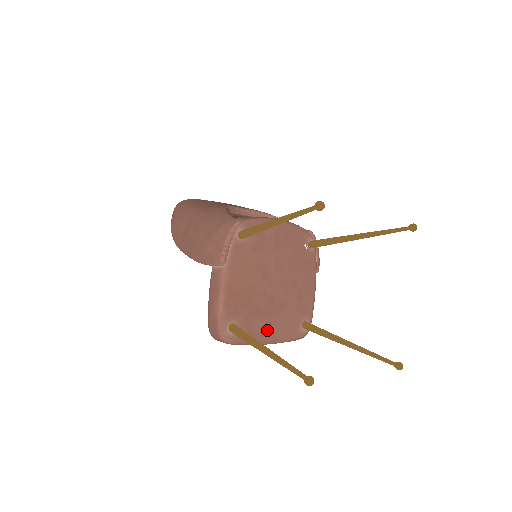
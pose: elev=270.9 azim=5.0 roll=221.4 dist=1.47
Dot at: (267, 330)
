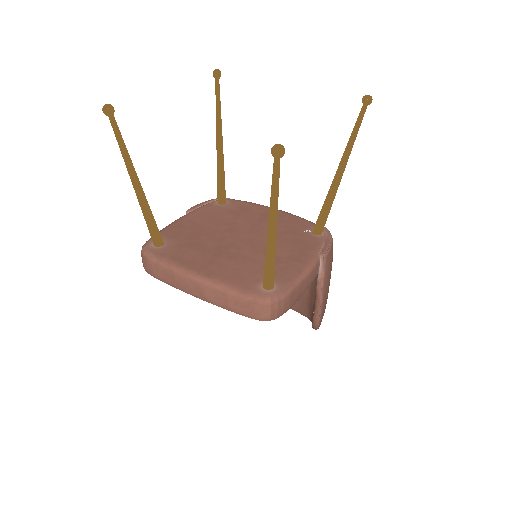
Dot at: (202, 265)
